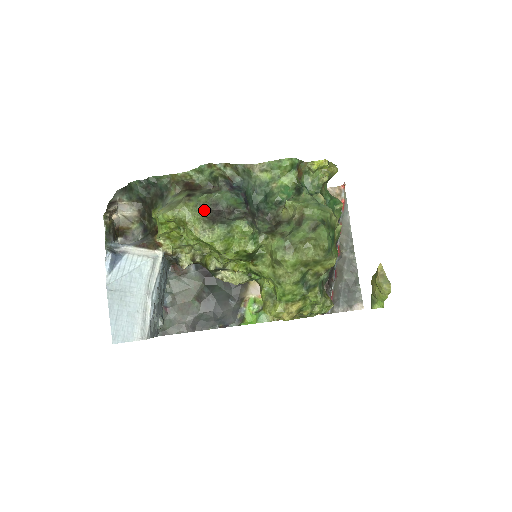
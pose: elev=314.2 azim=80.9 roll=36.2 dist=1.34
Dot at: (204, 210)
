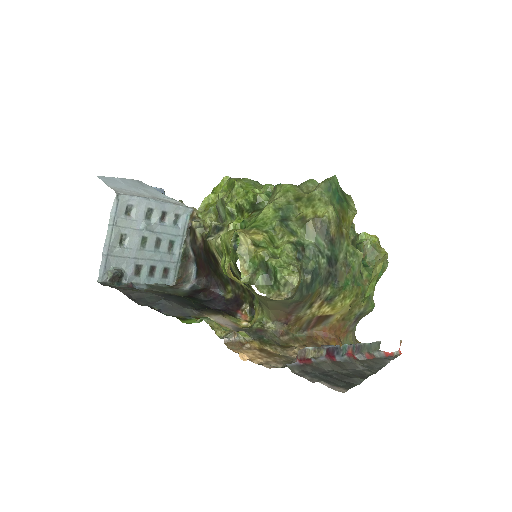
Dot at: occluded
